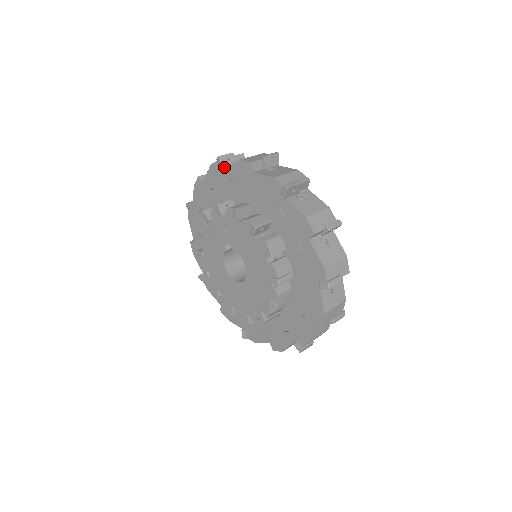
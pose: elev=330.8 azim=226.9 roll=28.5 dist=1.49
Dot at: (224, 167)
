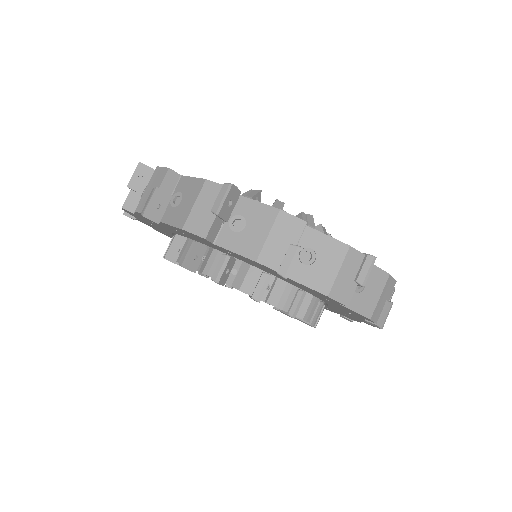
Dot at: (160, 222)
